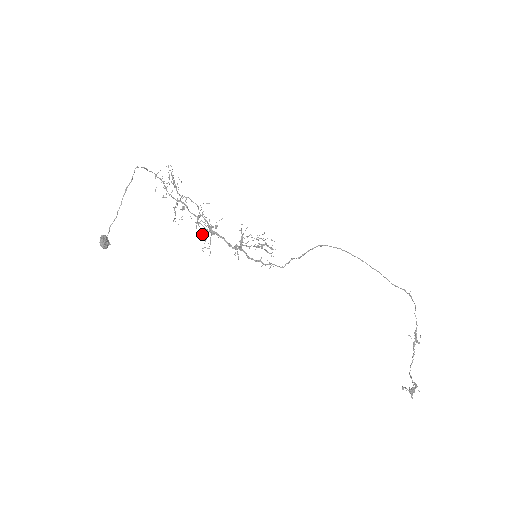
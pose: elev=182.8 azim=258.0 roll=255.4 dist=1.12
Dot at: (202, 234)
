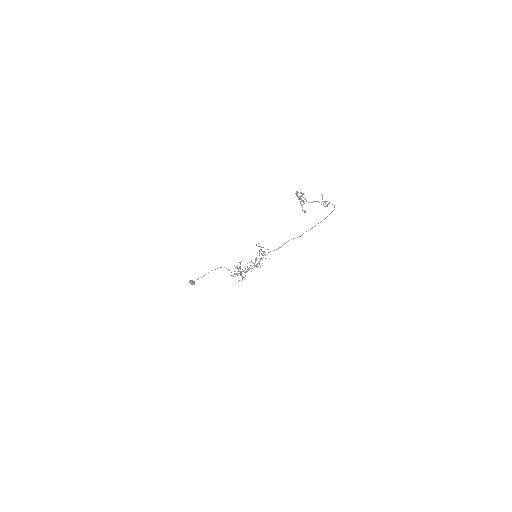
Dot at: occluded
